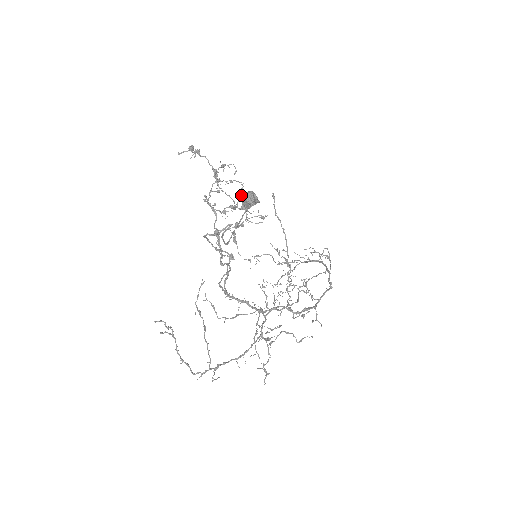
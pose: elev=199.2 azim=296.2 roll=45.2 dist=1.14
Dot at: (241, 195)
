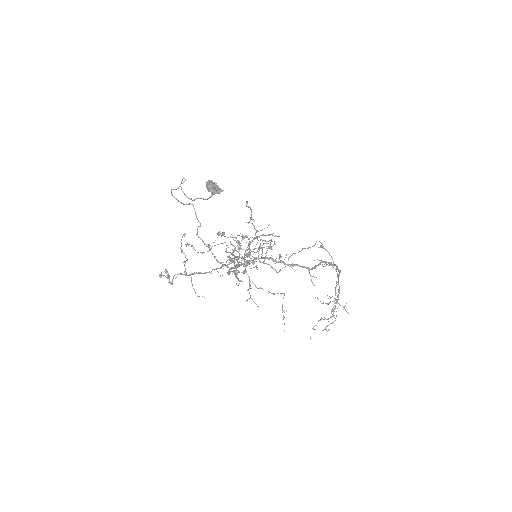
Dot at: (206, 186)
